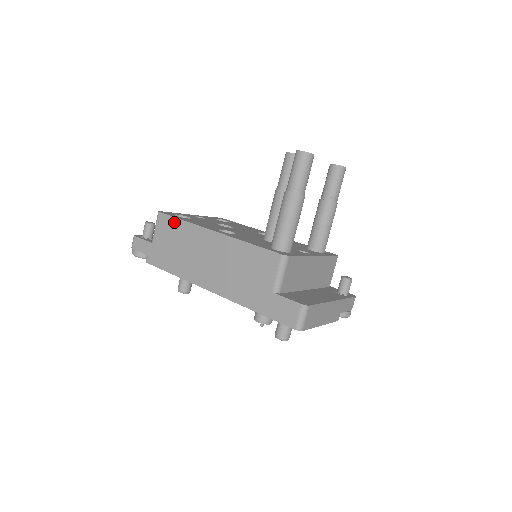
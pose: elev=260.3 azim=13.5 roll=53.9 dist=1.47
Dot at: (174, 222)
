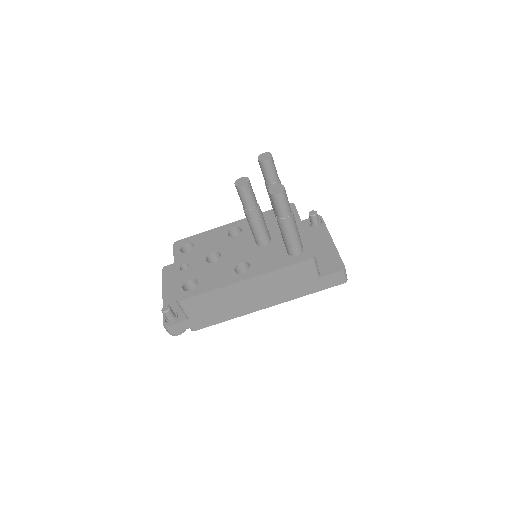
Dot at: (201, 298)
